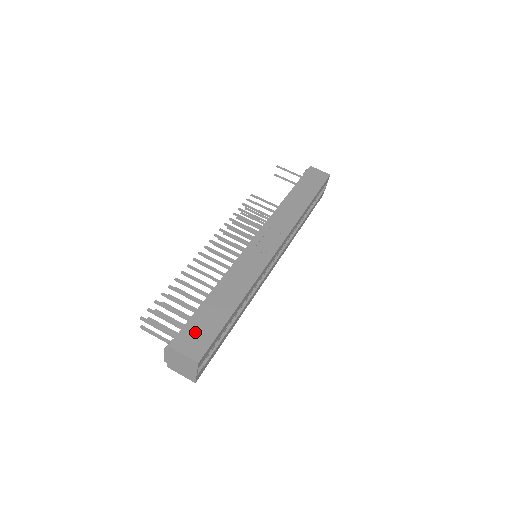
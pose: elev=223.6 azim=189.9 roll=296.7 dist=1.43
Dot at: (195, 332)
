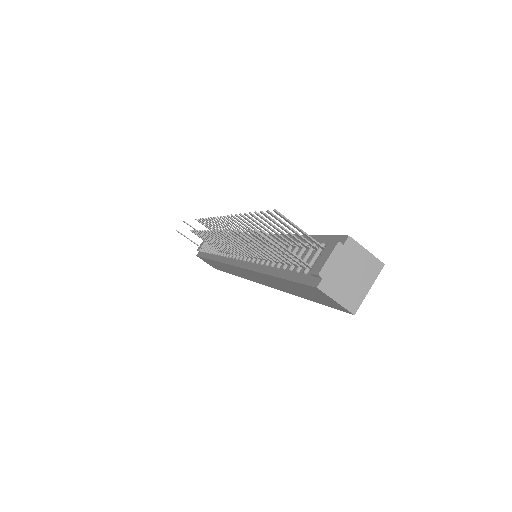
Dot at: occluded
